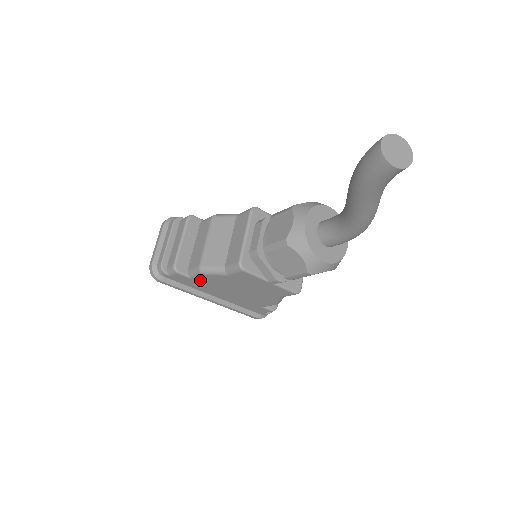
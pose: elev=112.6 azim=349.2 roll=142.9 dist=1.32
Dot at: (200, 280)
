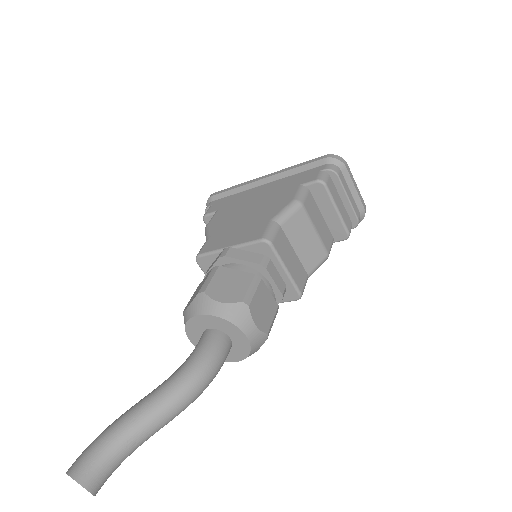
Dot at: occluded
